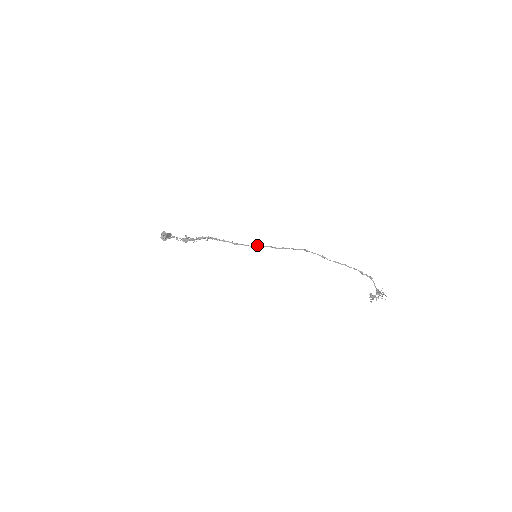
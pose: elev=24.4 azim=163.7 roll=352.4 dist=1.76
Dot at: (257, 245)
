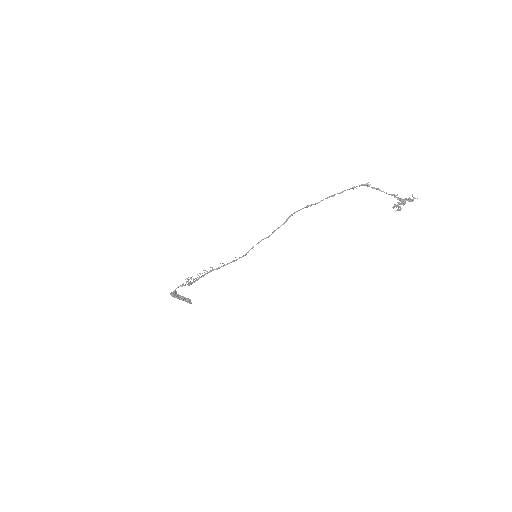
Dot at: (252, 247)
